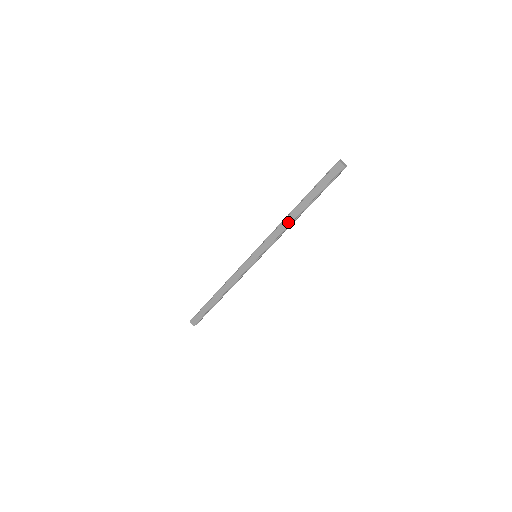
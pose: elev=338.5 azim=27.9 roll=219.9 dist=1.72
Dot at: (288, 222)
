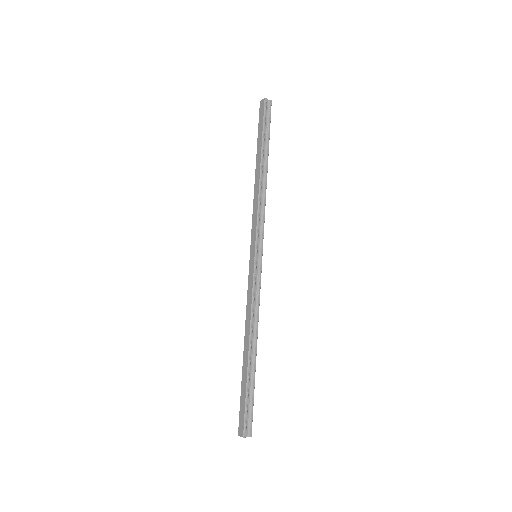
Dot at: (257, 186)
